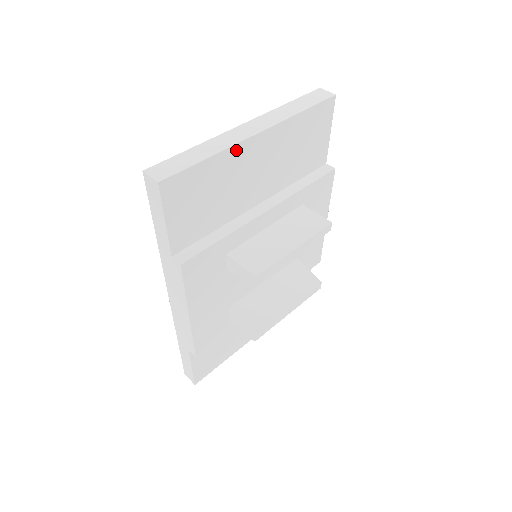
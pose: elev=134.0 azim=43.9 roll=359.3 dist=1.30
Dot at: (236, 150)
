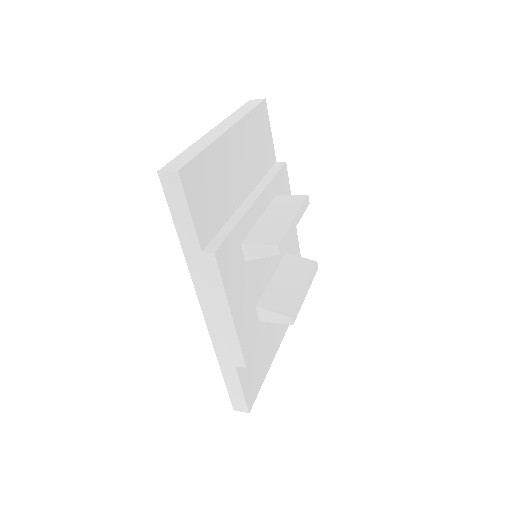
Dot at: (219, 143)
